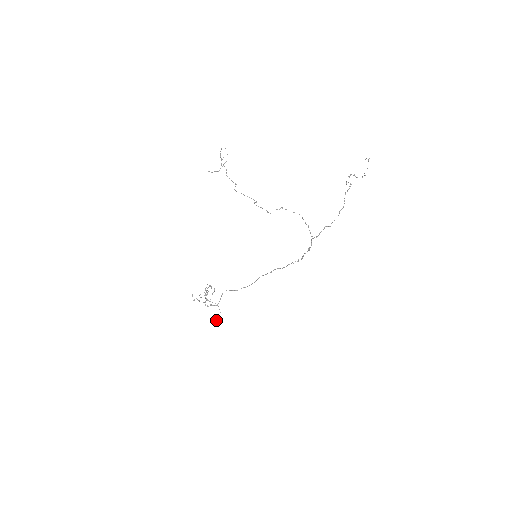
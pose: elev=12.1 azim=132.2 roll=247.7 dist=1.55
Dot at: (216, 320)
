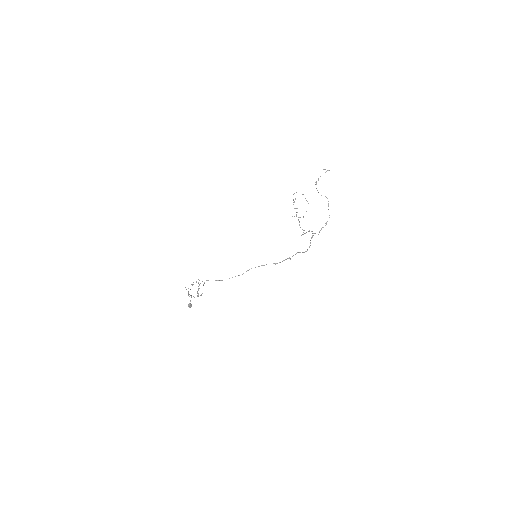
Dot at: (191, 304)
